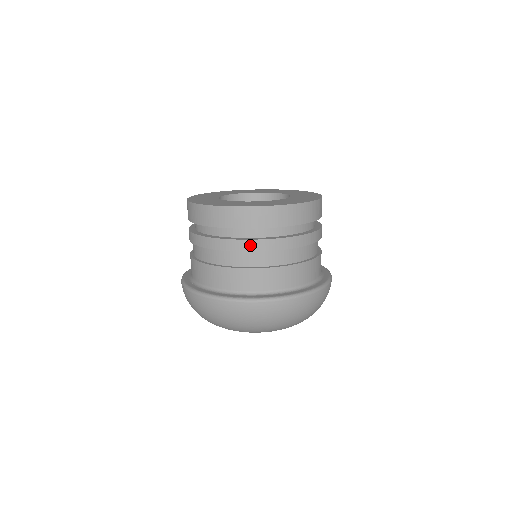
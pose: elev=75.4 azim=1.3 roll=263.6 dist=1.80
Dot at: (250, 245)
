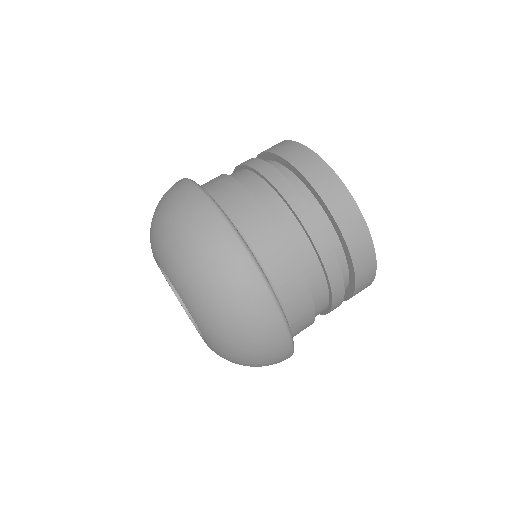
Dot at: (335, 272)
